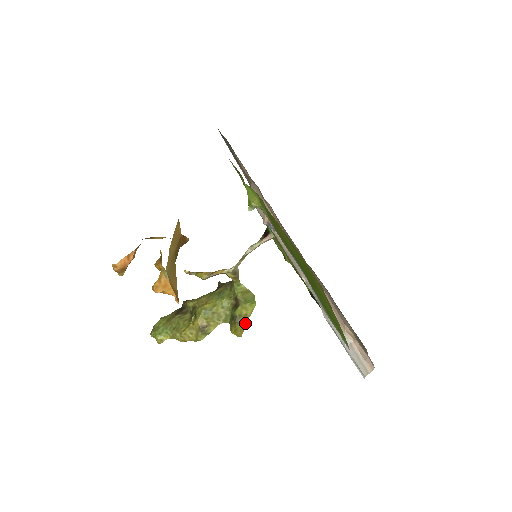
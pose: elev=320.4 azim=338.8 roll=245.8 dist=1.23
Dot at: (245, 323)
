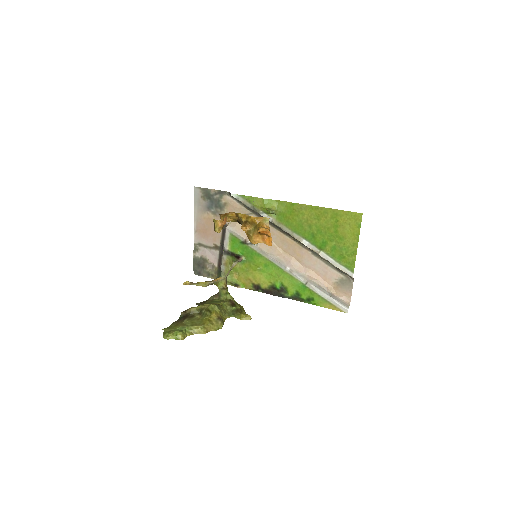
Dot at: occluded
